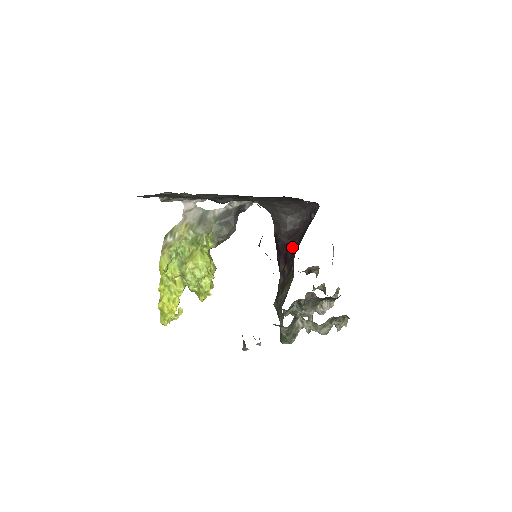
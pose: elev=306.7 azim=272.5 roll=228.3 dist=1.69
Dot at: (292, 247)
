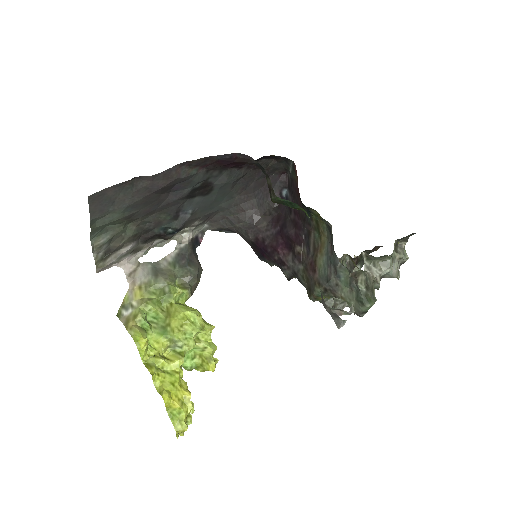
Dot at: (288, 226)
